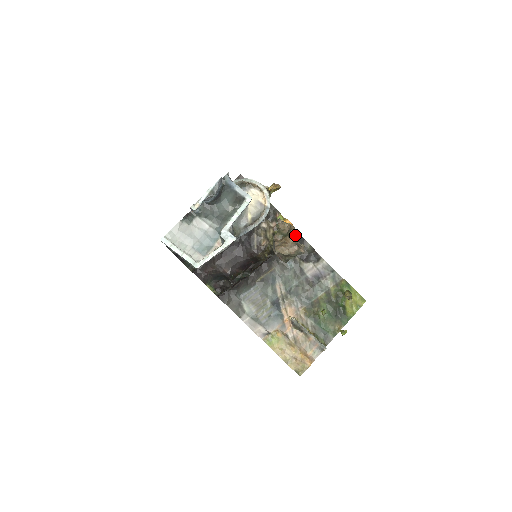
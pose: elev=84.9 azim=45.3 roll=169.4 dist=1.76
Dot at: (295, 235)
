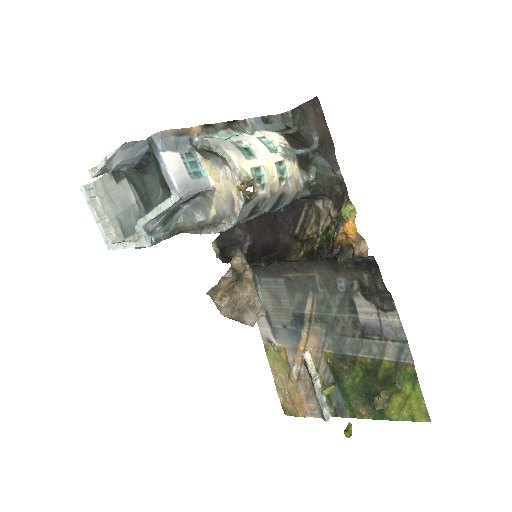
Dot at: (354, 254)
